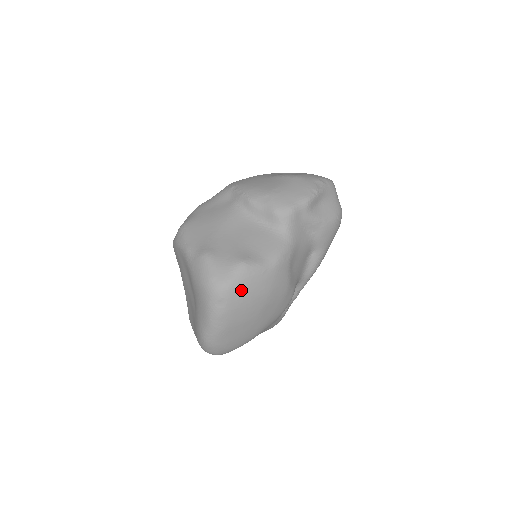
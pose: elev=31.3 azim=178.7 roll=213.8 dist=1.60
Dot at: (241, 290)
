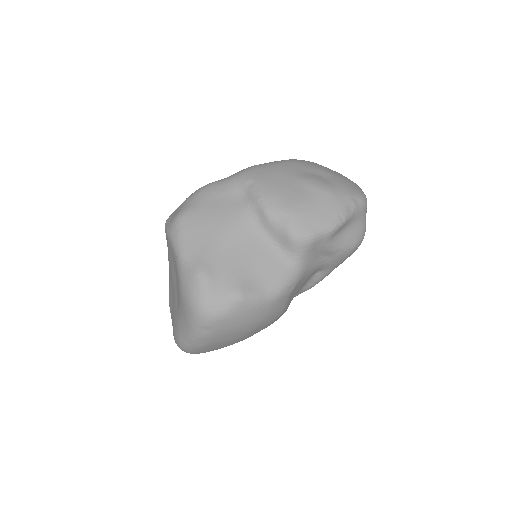
Dot at: (231, 321)
